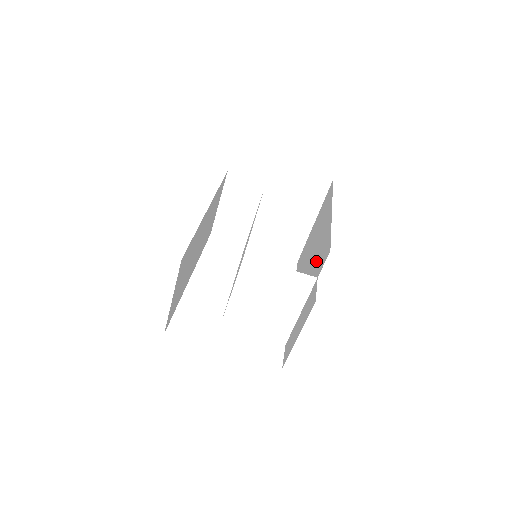
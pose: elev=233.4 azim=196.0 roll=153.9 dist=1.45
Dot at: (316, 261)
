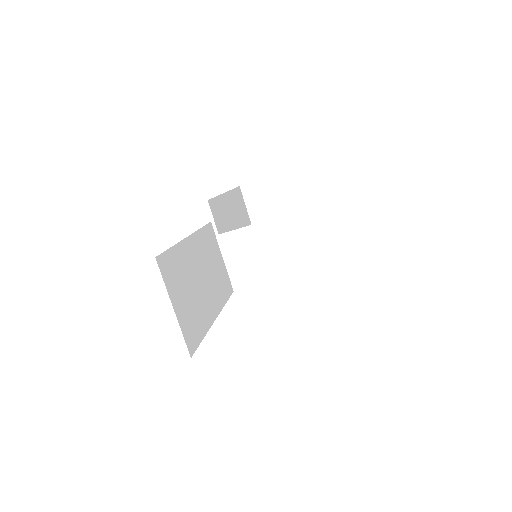
Dot at: occluded
